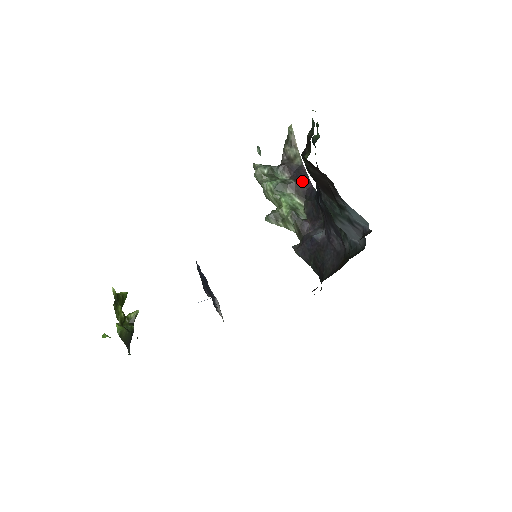
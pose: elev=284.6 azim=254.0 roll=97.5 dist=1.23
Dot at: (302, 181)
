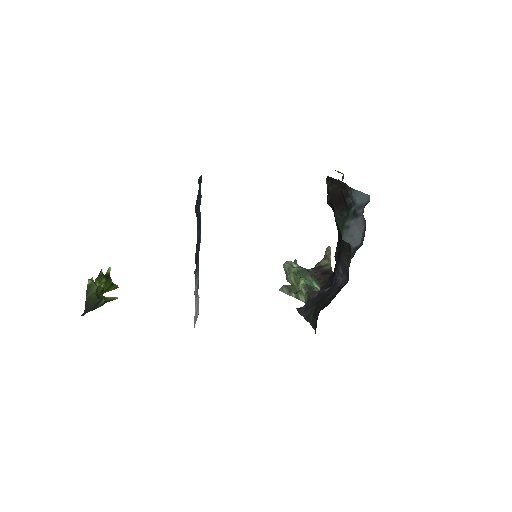
Dot at: (326, 274)
